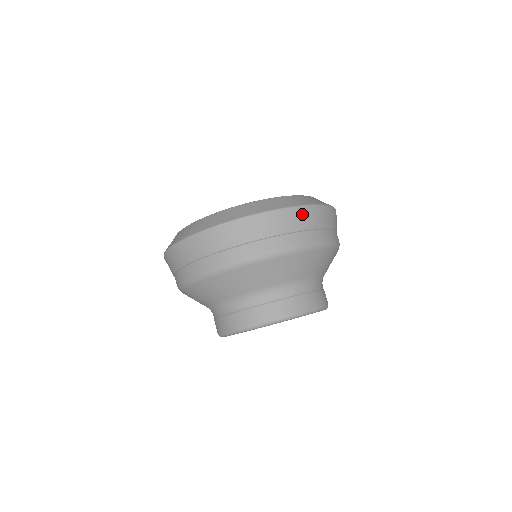
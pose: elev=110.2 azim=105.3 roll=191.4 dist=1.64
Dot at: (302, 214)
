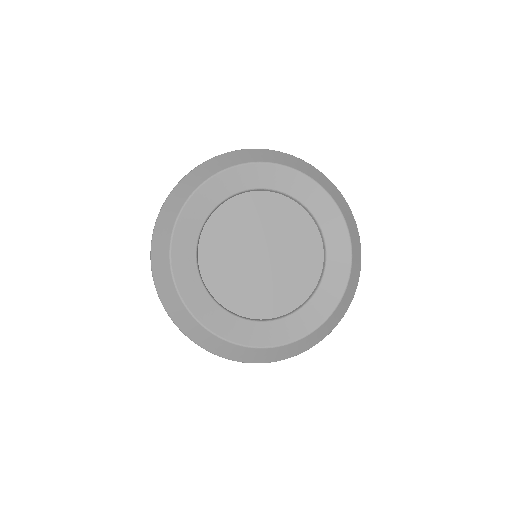
Dot at: occluded
